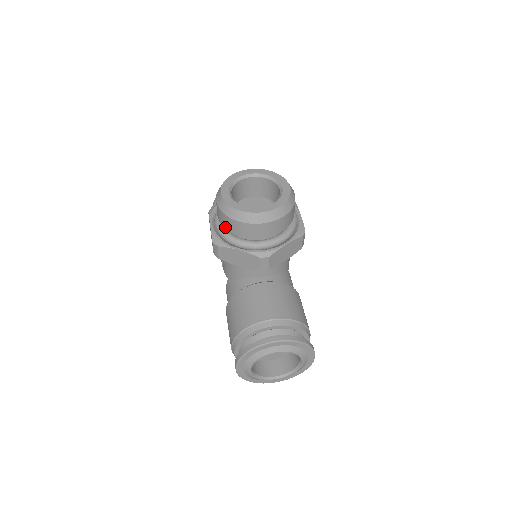
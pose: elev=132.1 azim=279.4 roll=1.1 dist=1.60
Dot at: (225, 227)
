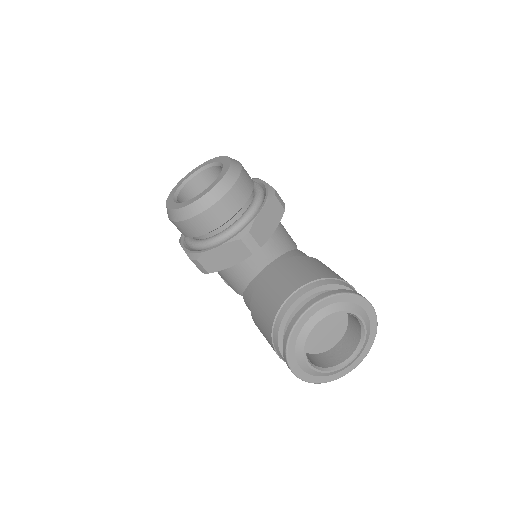
Dot at: (191, 236)
